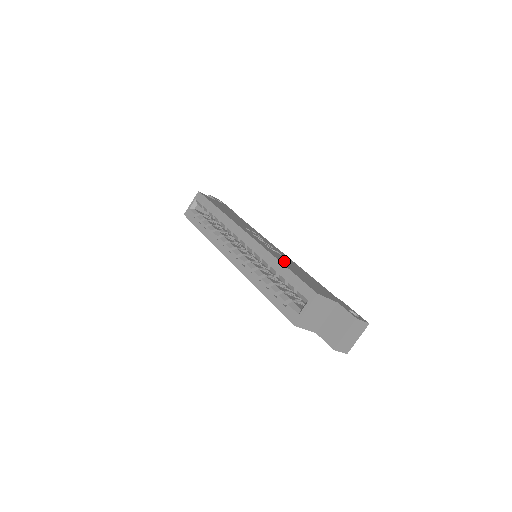
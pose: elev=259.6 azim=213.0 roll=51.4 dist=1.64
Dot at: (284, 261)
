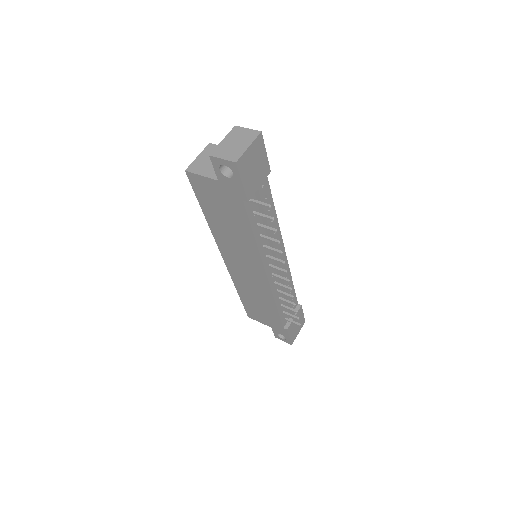
Dot at: occluded
